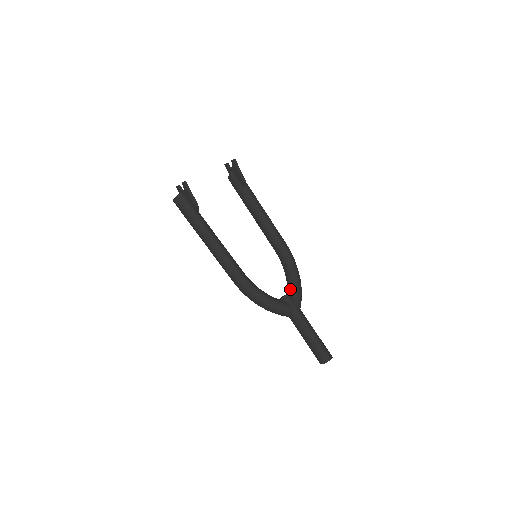
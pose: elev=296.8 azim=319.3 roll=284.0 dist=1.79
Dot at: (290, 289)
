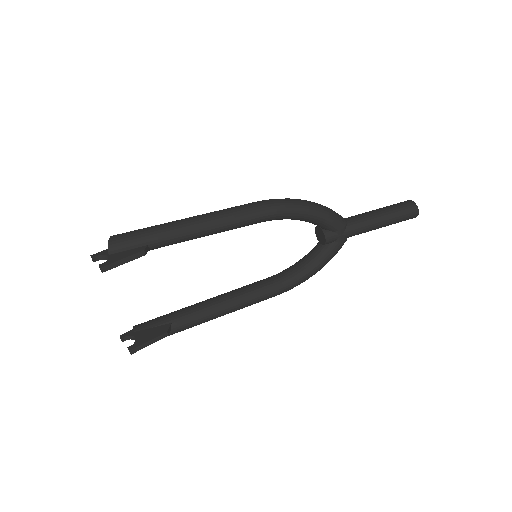
Dot at: occluded
